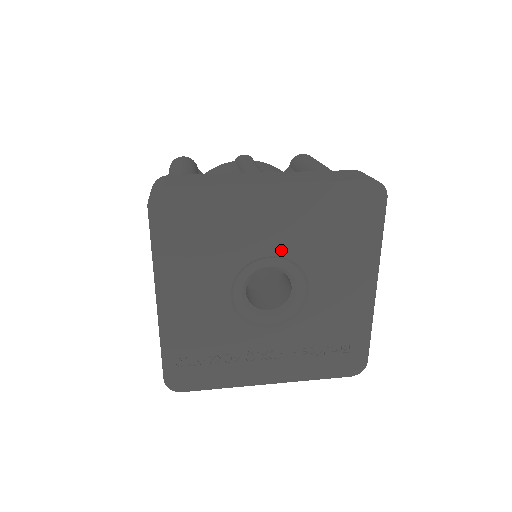
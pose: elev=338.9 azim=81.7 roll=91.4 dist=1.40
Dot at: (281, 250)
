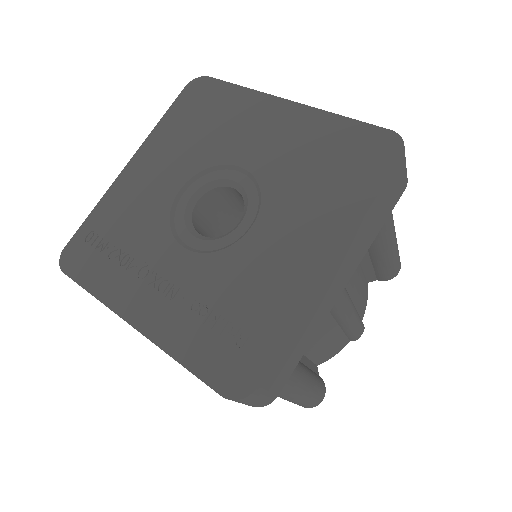
Dot at: (255, 166)
